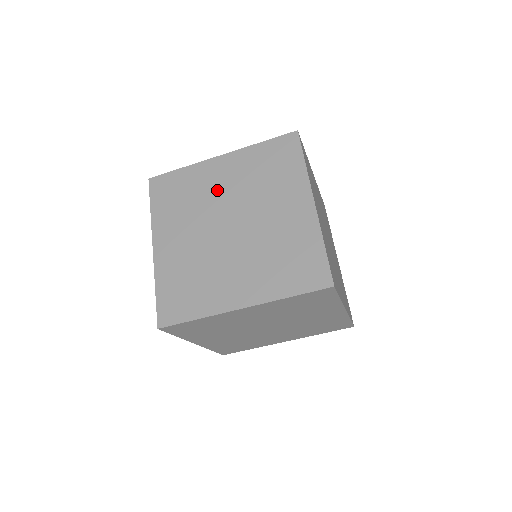
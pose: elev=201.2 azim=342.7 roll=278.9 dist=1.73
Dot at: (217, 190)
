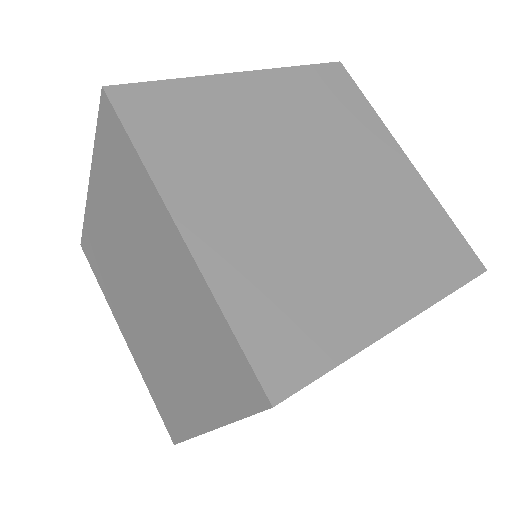
Dot at: (153, 256)
